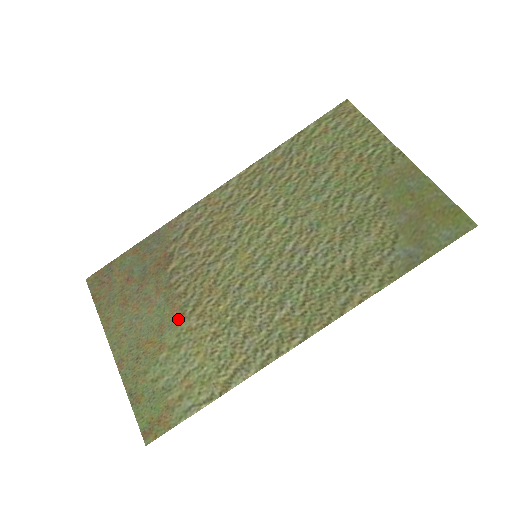
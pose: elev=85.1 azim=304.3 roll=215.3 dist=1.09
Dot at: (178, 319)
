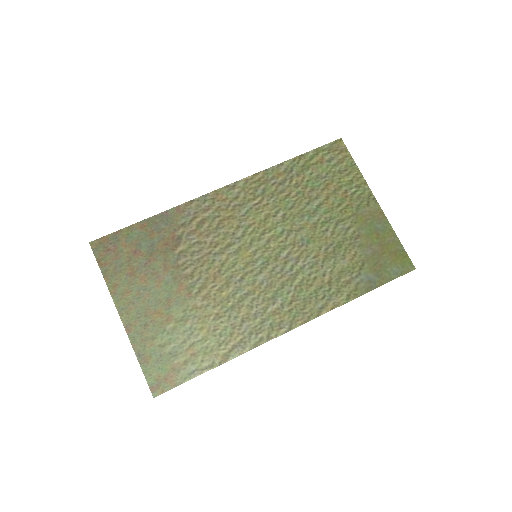
Dot at: (185, 297)
